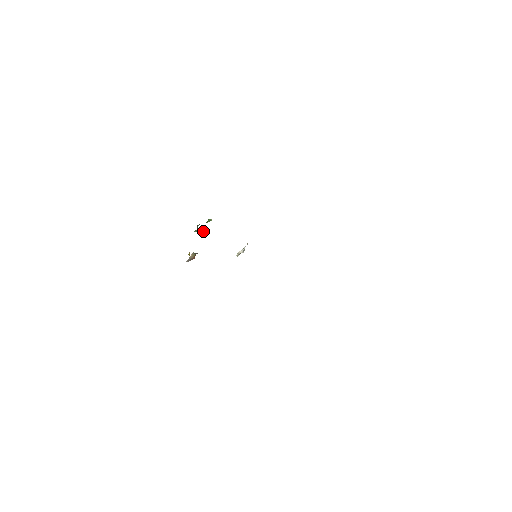
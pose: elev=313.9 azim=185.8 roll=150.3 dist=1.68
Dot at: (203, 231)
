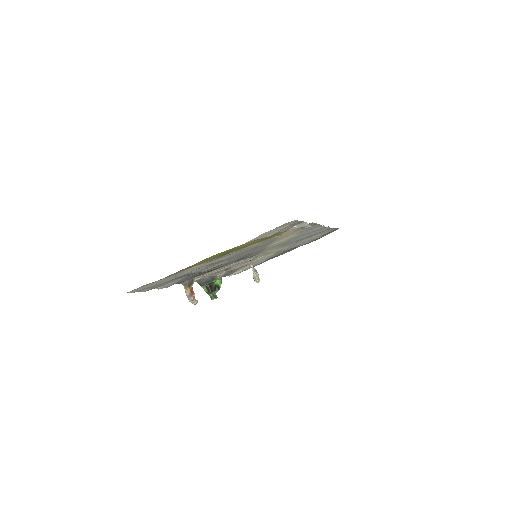
Dot at: (209, 286)
